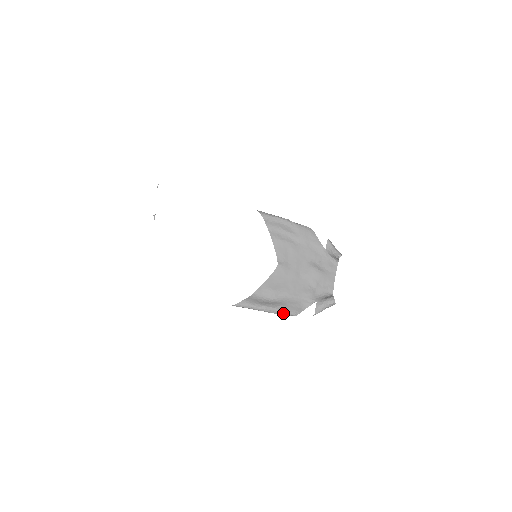
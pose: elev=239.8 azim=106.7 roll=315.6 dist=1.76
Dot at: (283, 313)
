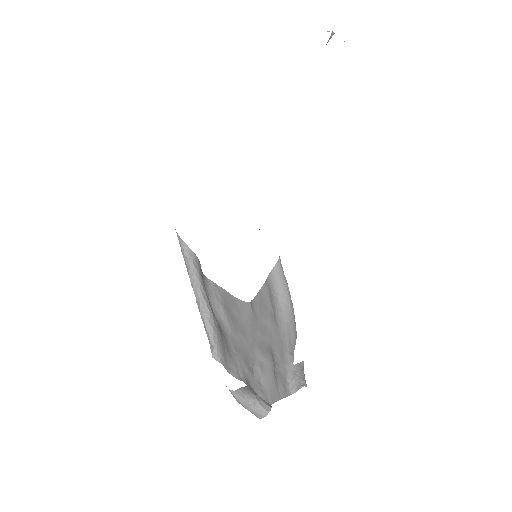
Dot at: (212, 334)
